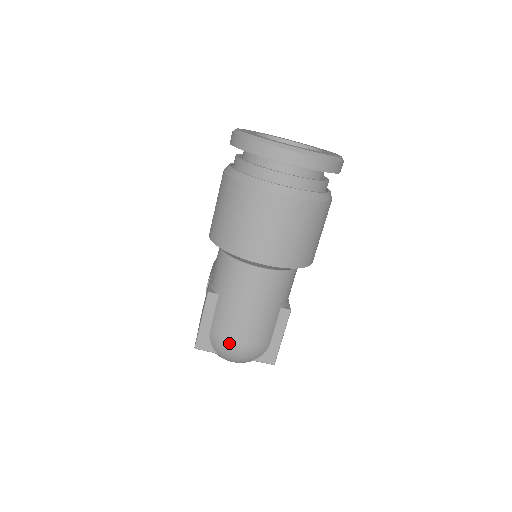
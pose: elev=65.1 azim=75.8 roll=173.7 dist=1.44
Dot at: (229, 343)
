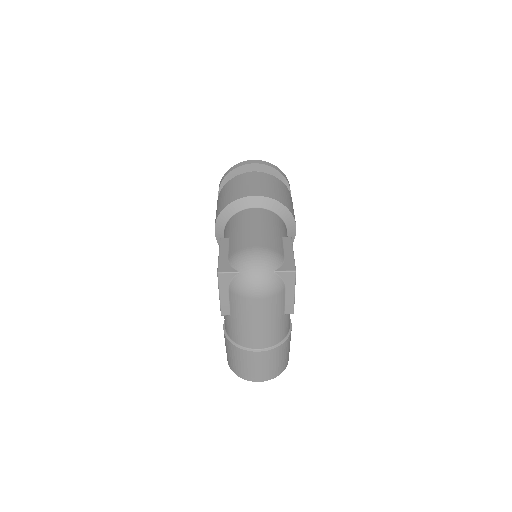
Dot at: (246, 250)
